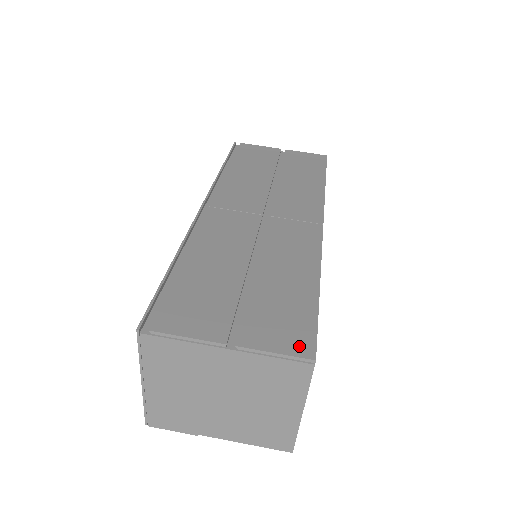
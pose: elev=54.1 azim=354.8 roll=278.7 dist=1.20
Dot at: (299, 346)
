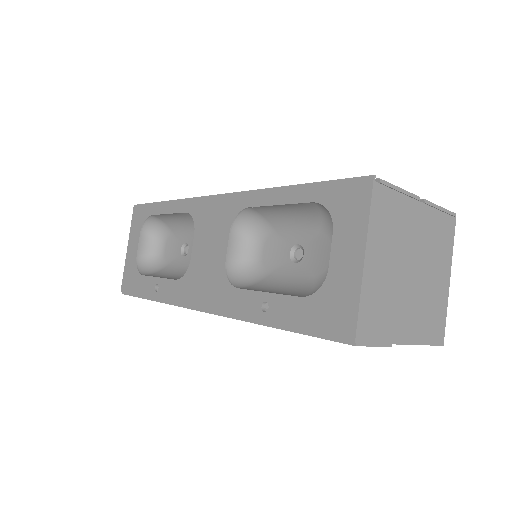
Dot at: occluded
